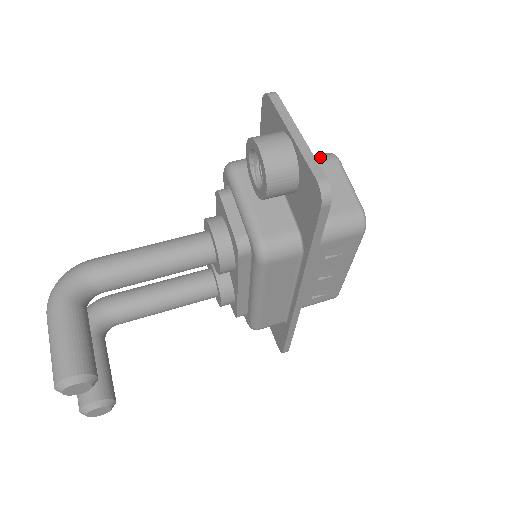
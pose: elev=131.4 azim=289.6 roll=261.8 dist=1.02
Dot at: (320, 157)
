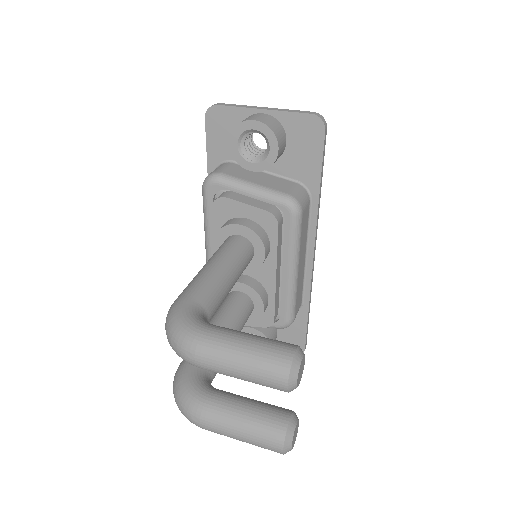
Dot at: occluded
